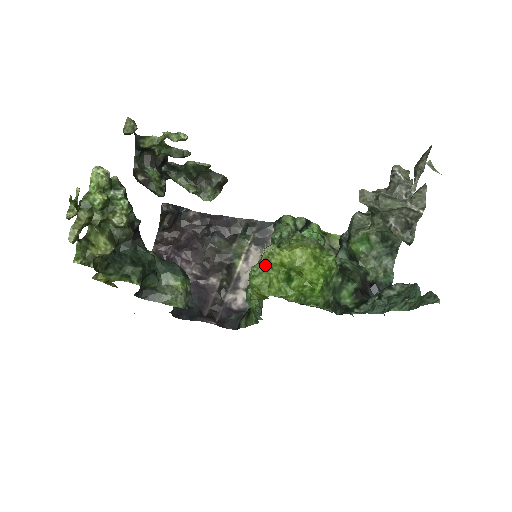
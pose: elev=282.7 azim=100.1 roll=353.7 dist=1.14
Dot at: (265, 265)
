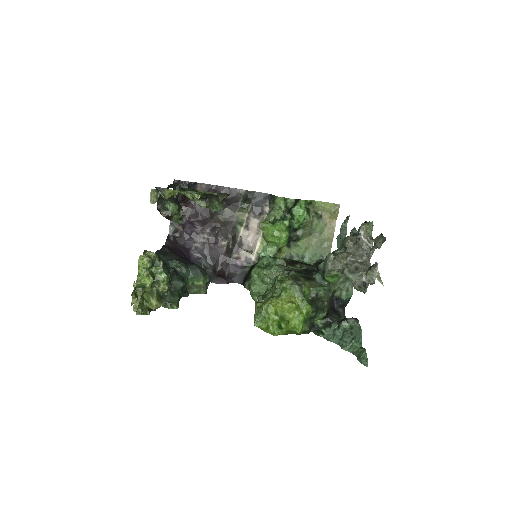
Dot at: (265, 316)
